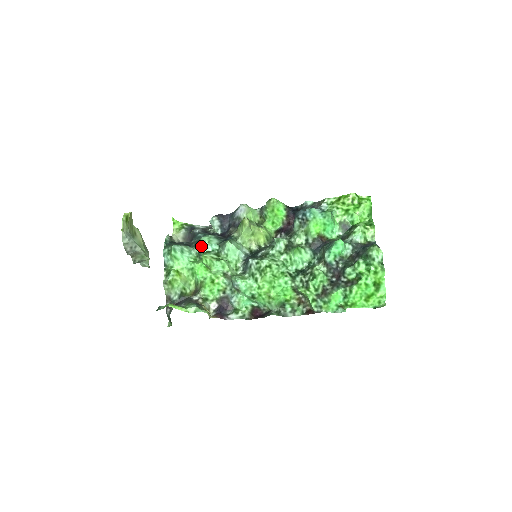
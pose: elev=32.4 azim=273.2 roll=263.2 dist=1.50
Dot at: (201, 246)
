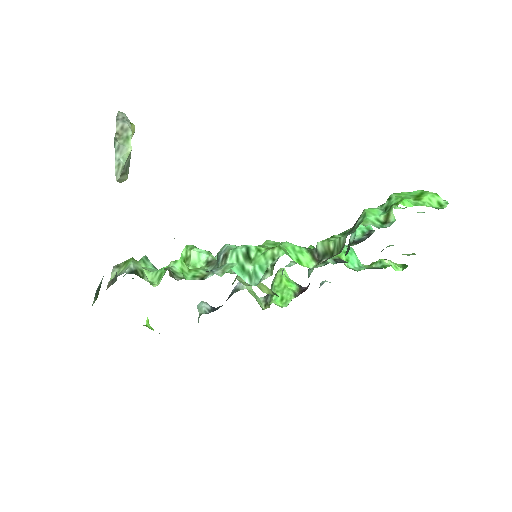
Dot at: occluded
